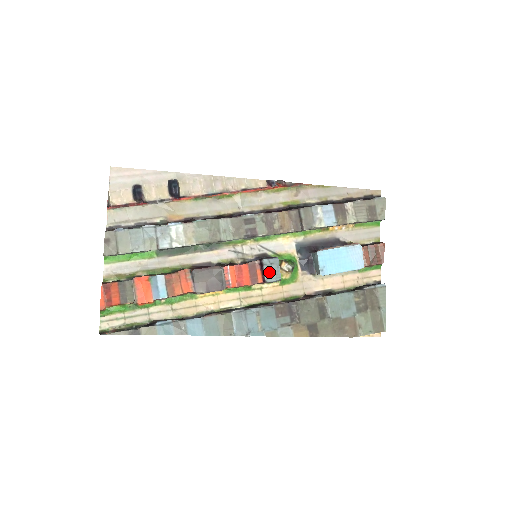
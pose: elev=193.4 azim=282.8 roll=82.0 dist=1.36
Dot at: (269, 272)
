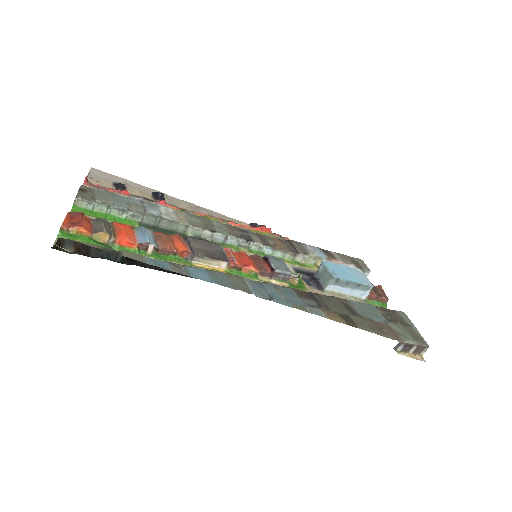
Dot at: (276, 264)
